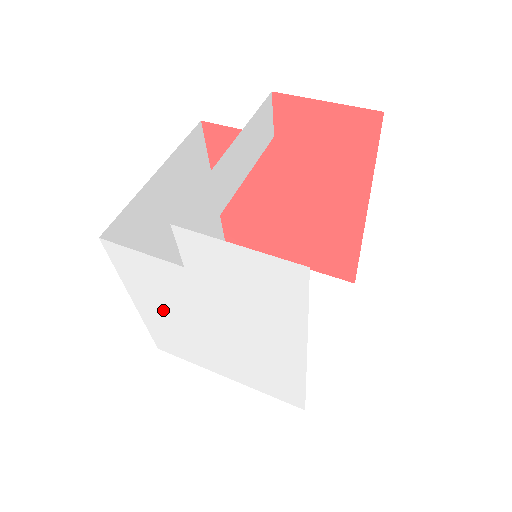
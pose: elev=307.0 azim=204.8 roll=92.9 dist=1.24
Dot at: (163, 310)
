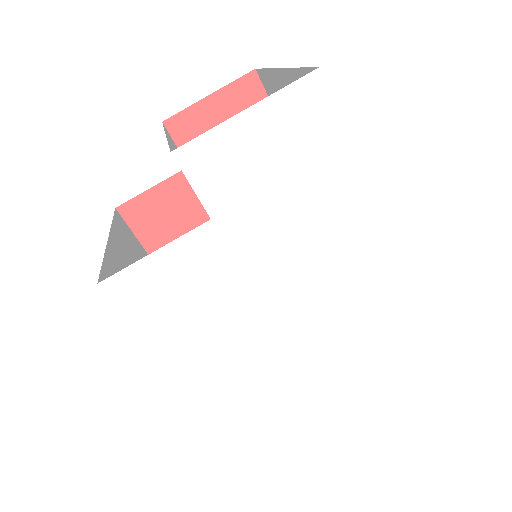
Dot at: (217, 351)
